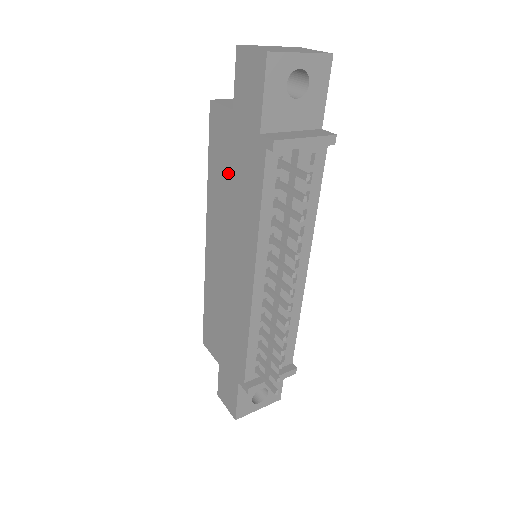
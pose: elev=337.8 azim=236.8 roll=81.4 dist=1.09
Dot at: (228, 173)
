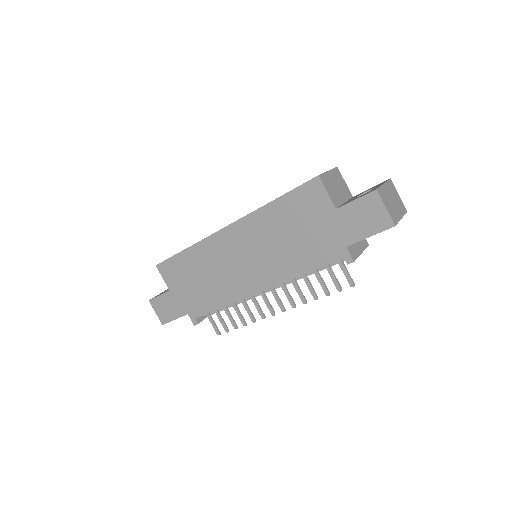
Dot at: (294, 228)
